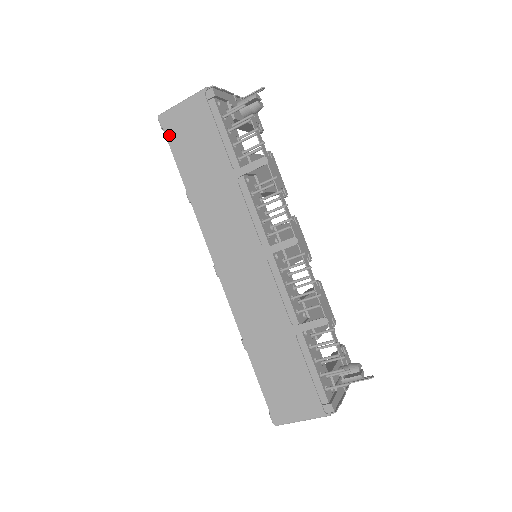
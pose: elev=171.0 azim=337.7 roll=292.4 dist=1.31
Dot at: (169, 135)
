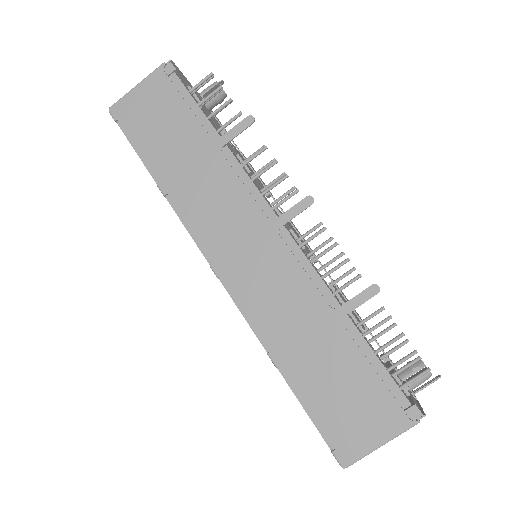
Dot at: (126, 125)
